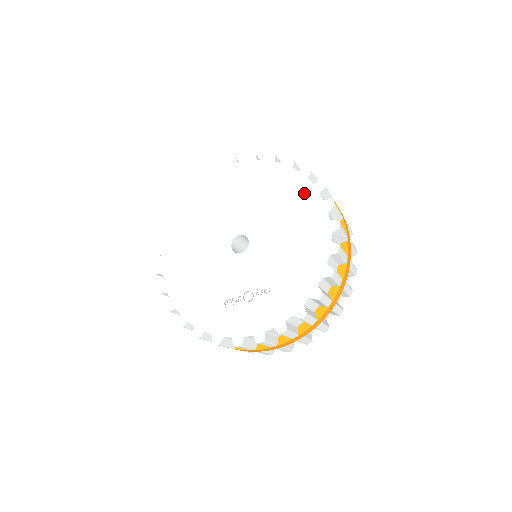
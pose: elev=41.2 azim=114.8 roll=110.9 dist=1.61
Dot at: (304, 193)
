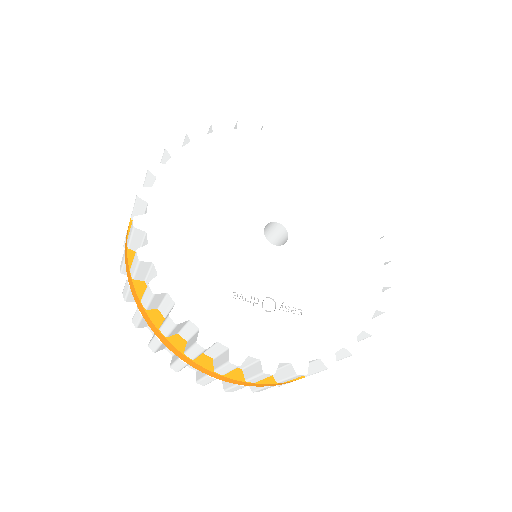
Dot at: (365, 226)
